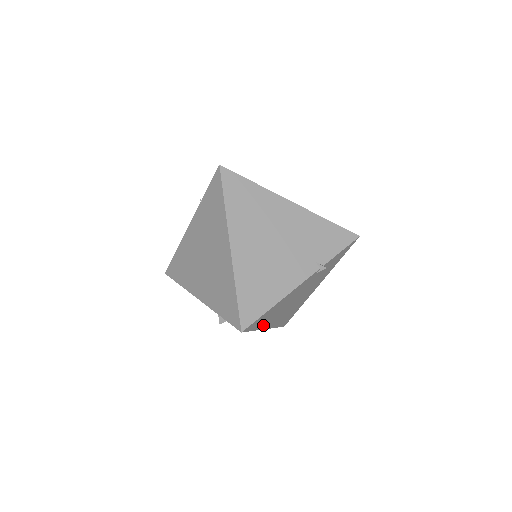
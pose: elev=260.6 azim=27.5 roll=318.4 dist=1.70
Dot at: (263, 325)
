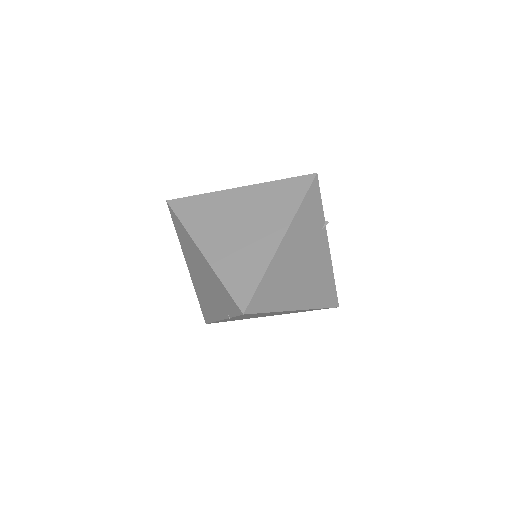
Dot at: occluded
